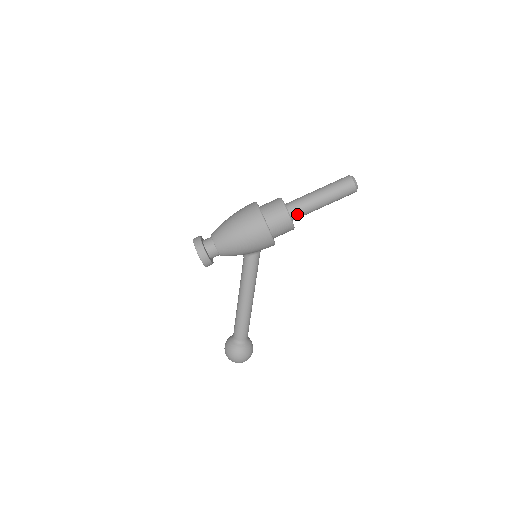
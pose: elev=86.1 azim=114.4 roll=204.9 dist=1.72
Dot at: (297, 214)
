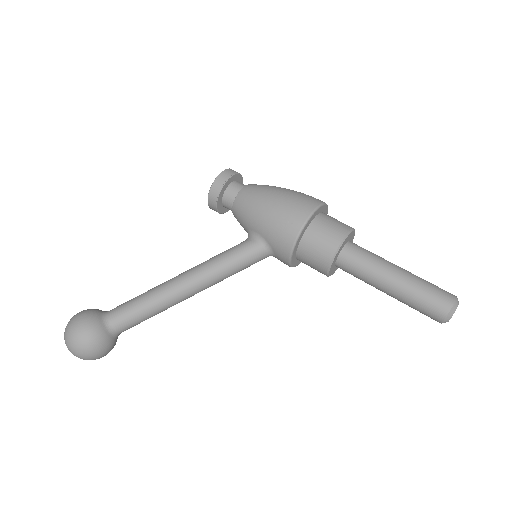
Dot at: (352, 255)
